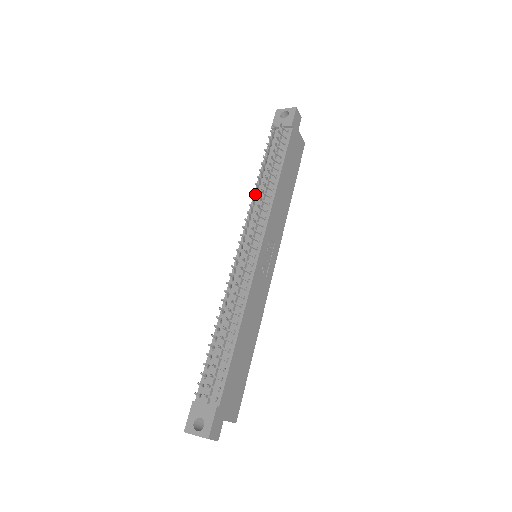
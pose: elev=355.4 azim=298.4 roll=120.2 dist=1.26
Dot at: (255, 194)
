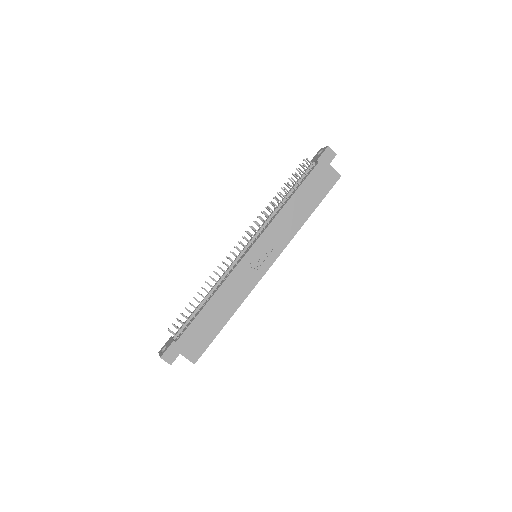
Dot at: (268, 210)
